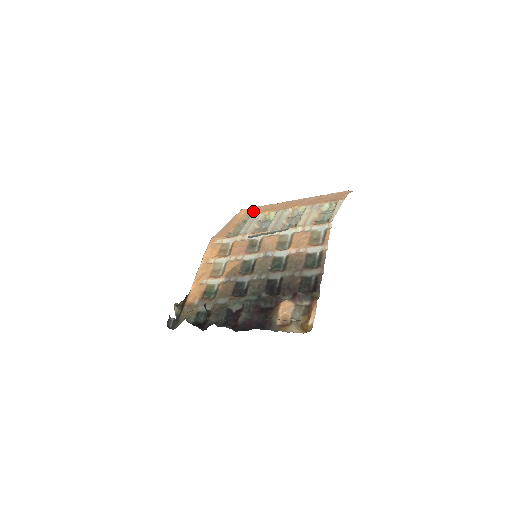
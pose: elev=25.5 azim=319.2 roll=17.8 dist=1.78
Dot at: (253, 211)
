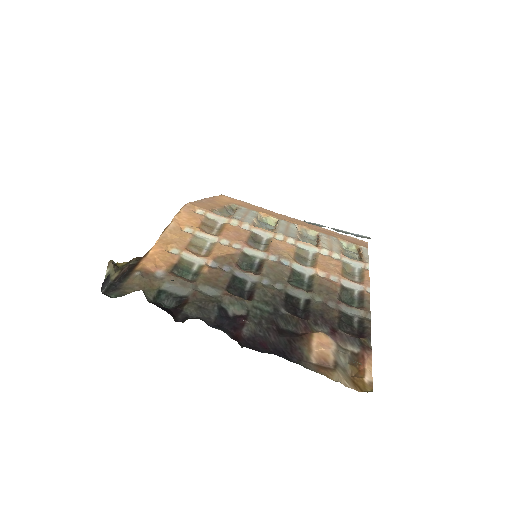
Dot at: (242, 204)
